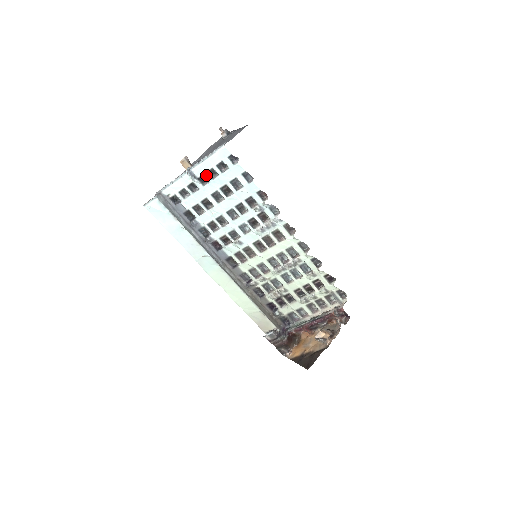
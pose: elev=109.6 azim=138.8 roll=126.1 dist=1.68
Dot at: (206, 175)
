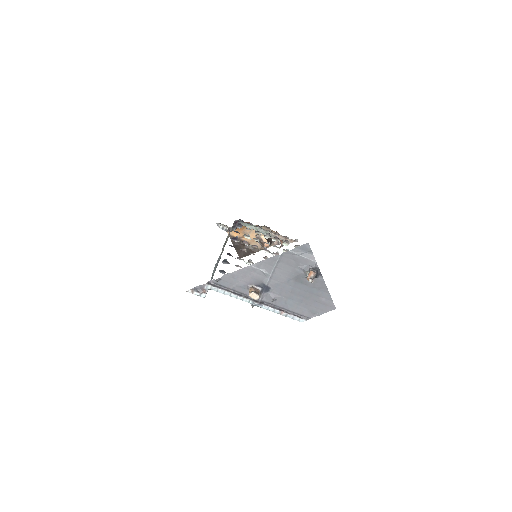
Dot at: occluded
